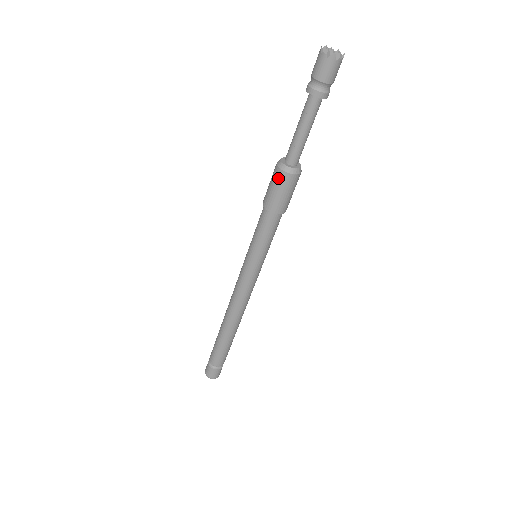
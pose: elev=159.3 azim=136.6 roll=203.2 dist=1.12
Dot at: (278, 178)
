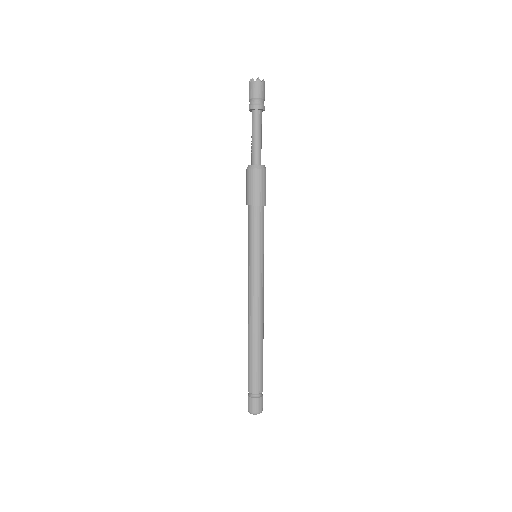
Dot at: (247, 176)
